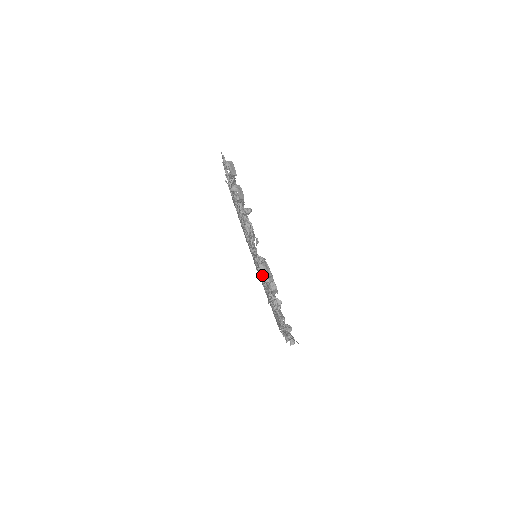
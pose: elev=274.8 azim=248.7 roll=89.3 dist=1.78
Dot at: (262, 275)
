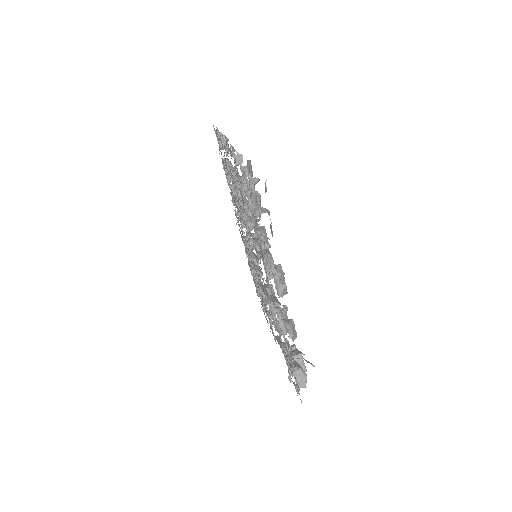
Dot at: occluded
